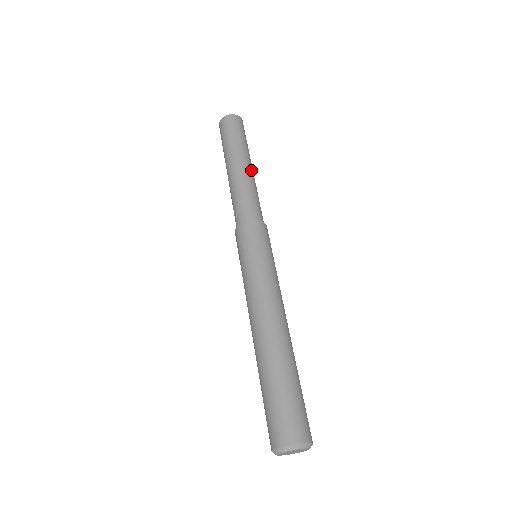
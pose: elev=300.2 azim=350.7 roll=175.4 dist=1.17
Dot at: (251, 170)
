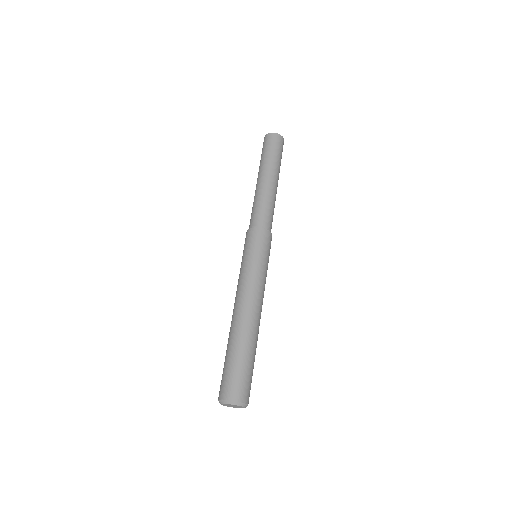
Dot at: occluded
